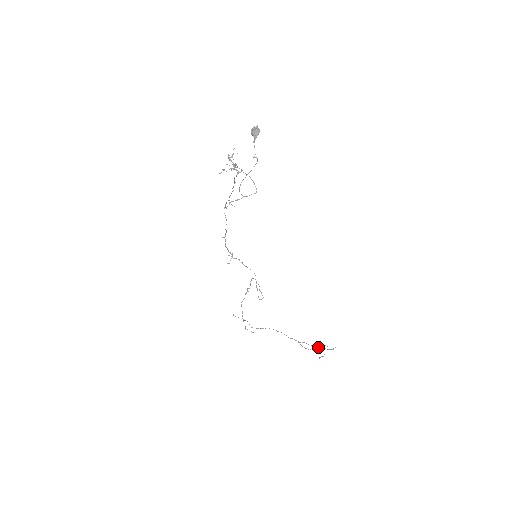
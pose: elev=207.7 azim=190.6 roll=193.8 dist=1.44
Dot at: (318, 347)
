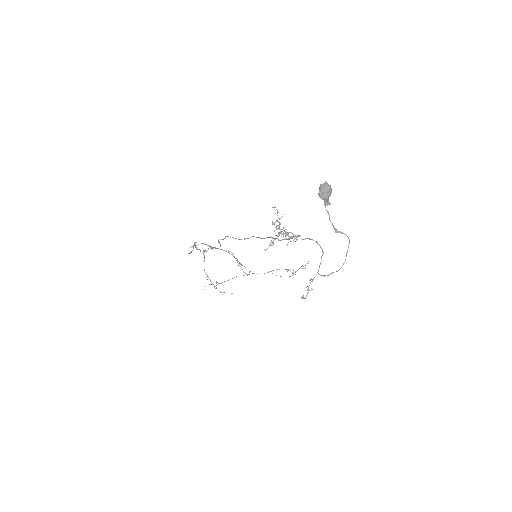
Dot at: (296, 271)
